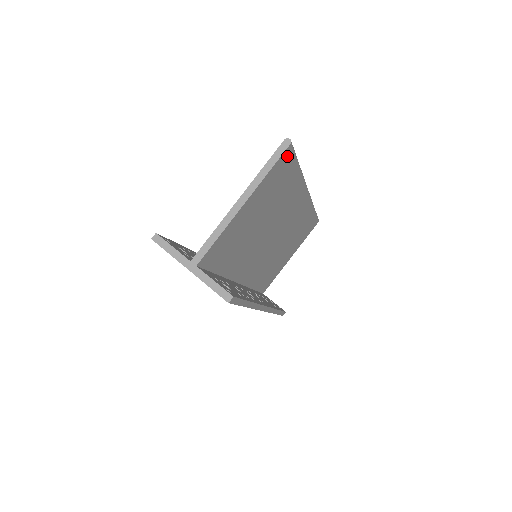
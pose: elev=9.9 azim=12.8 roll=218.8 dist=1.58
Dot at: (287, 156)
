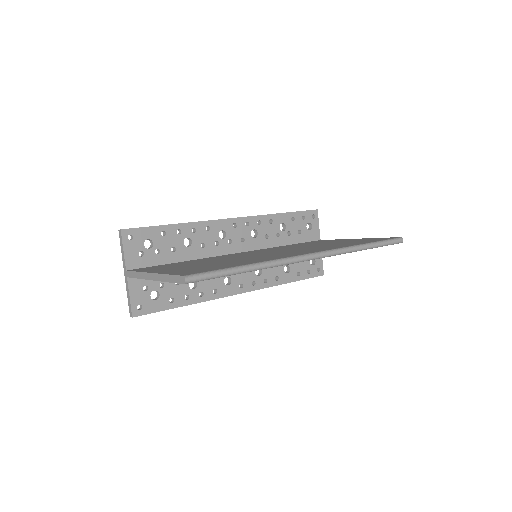
Dot at: occluded
